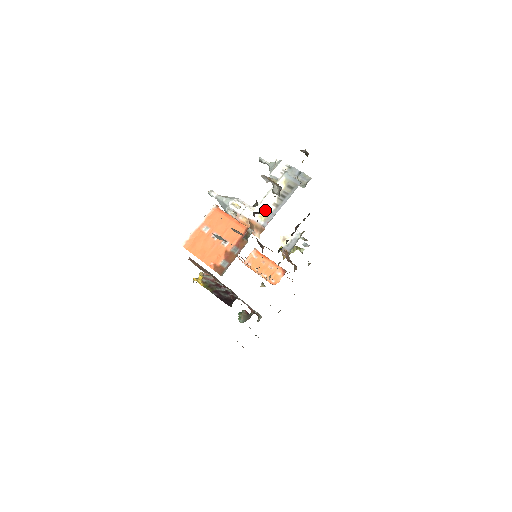
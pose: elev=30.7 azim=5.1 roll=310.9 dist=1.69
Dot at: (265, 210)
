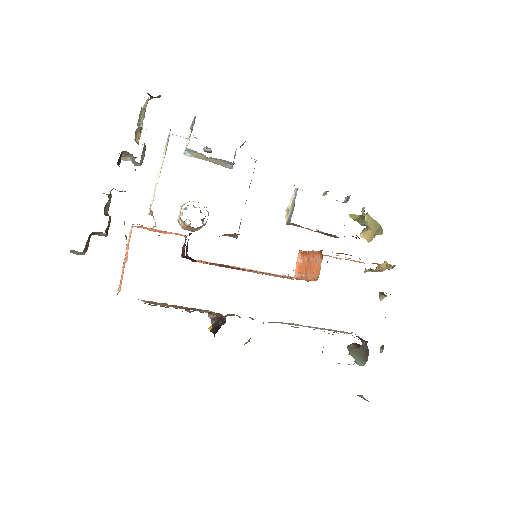
Dot at: occluded
